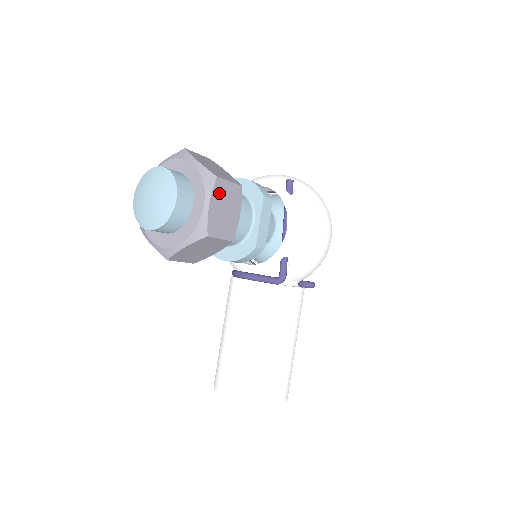
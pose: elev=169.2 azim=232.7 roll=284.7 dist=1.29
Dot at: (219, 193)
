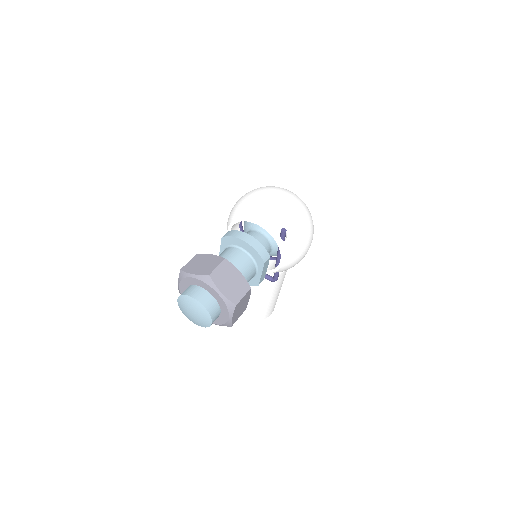
Dot at: (237, 308)
